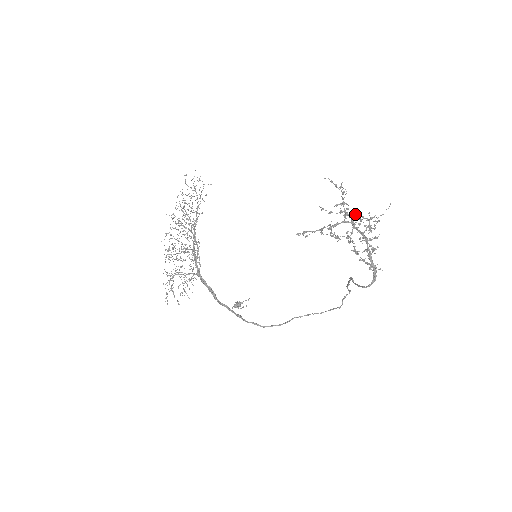
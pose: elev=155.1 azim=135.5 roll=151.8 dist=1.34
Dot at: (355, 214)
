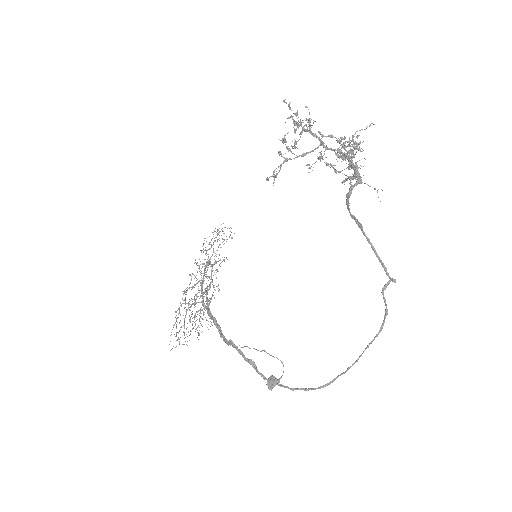
Dot at: (308, 120)
